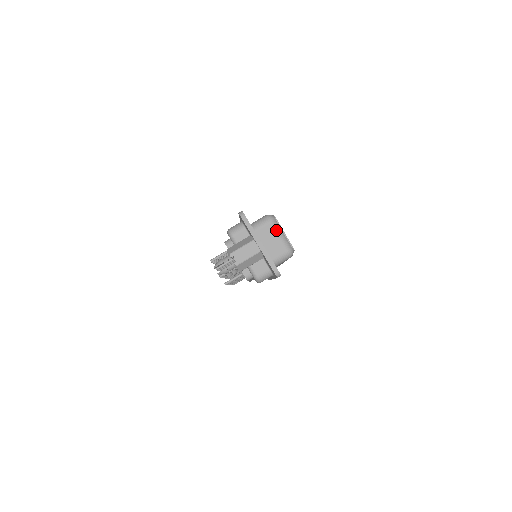
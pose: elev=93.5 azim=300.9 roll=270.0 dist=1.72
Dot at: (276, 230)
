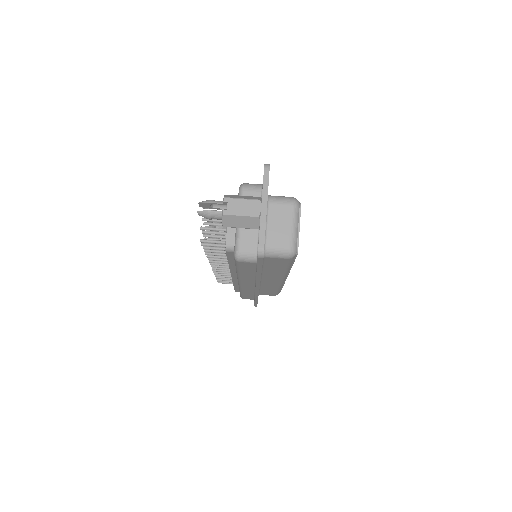
Dot at: (292, 217)
